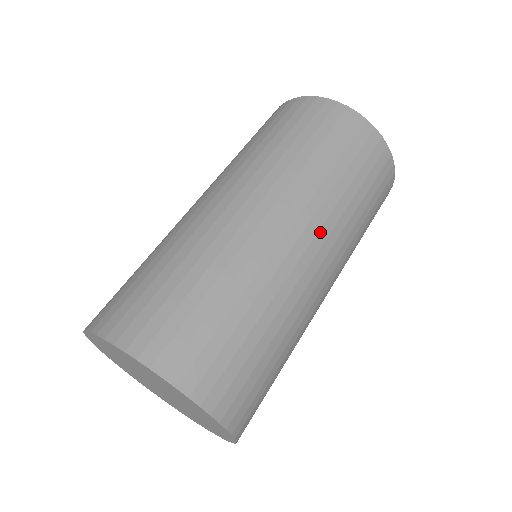
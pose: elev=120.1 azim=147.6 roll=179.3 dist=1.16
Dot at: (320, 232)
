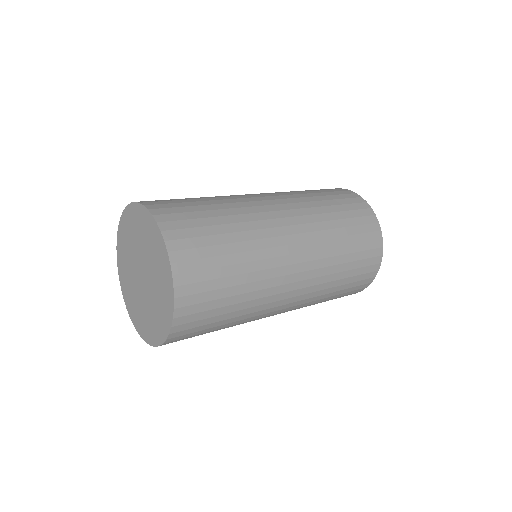
Dot at: (310, 253)
